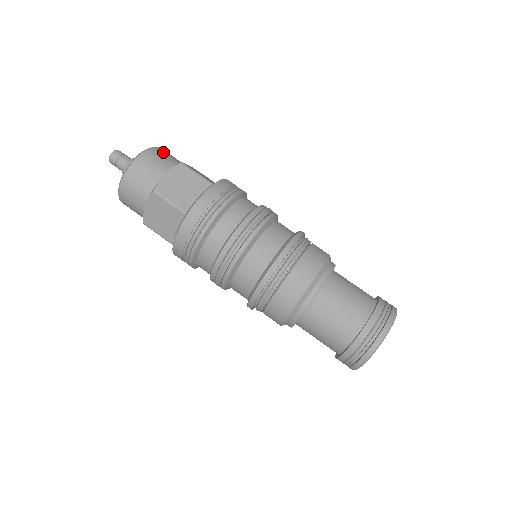
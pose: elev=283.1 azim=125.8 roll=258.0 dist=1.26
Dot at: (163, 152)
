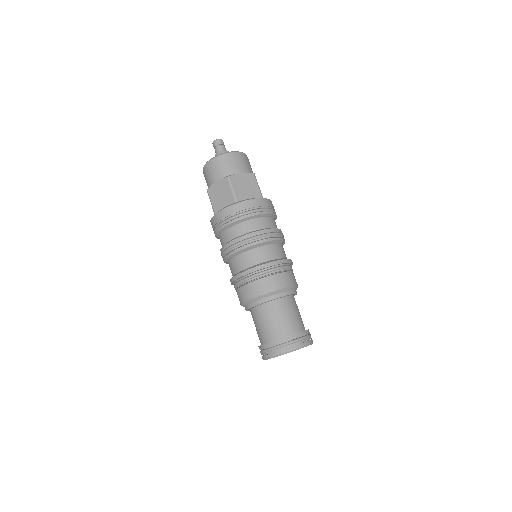
Dot at: (228, 160)
